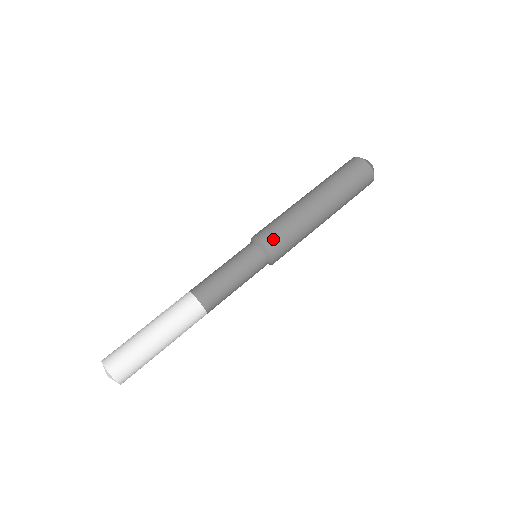
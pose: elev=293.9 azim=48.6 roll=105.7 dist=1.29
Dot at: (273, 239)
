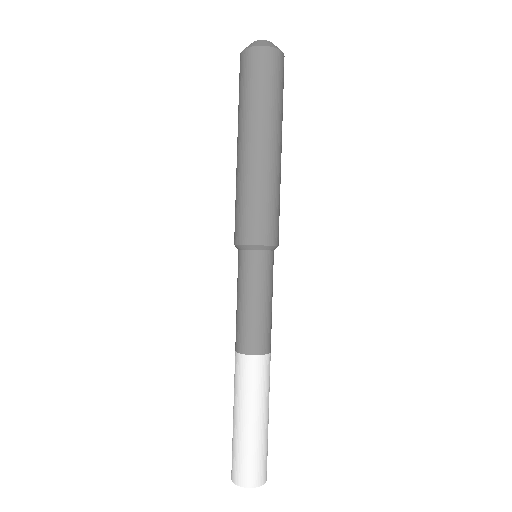
Dot at: (268, 230)
